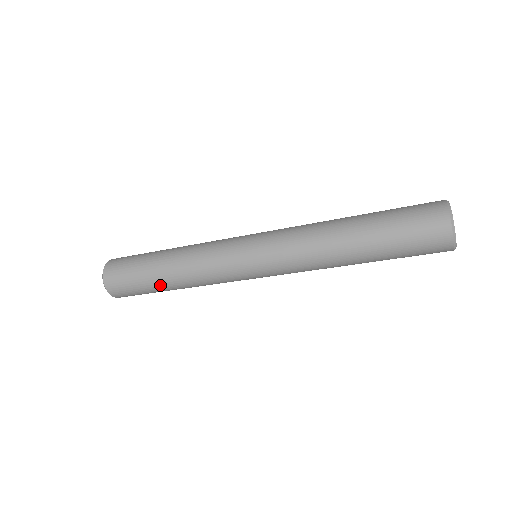
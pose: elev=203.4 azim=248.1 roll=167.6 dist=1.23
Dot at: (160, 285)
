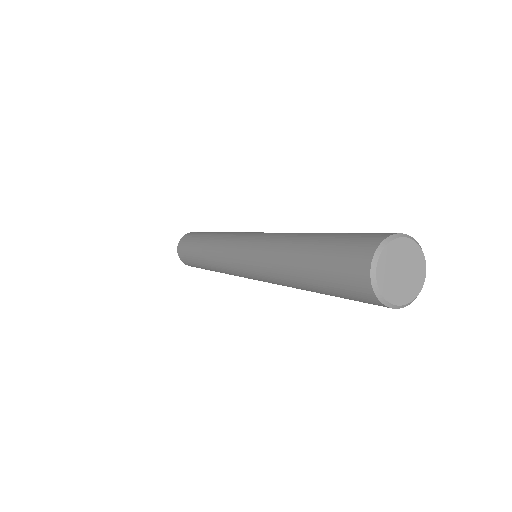
Dot at: (198, 261)
